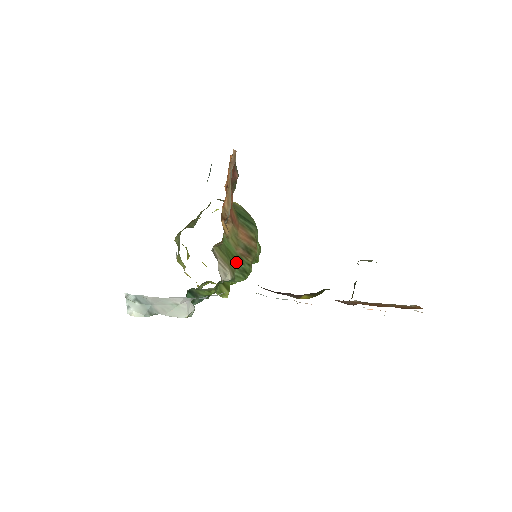
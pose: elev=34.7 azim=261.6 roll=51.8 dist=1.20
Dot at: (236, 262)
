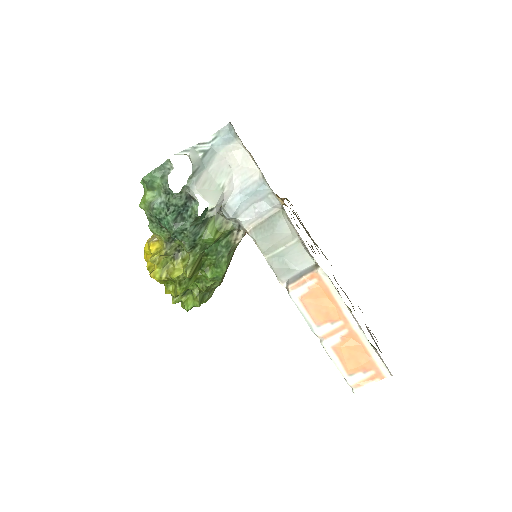
Dot at: occluded
